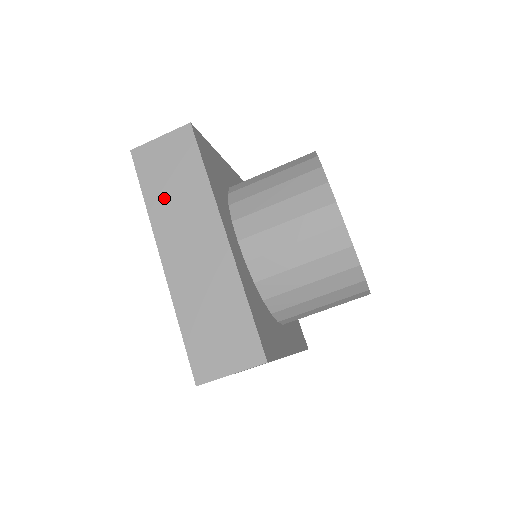
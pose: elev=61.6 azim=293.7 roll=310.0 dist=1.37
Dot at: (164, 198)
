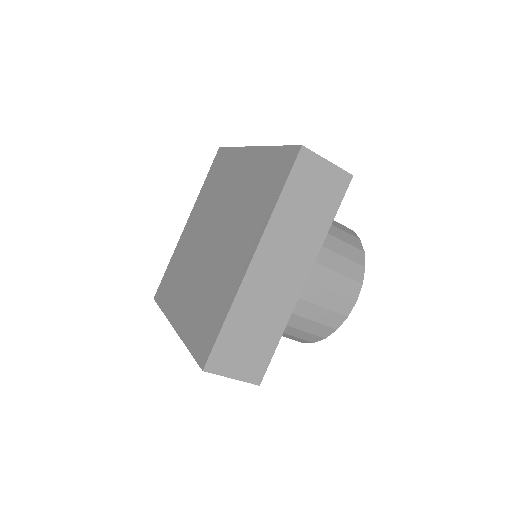
Dot at: (293, 213)
